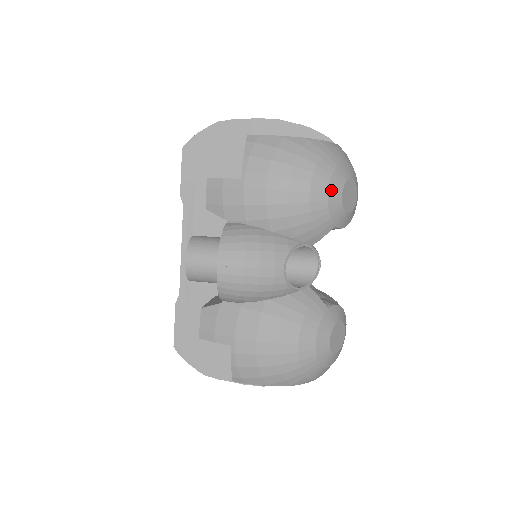
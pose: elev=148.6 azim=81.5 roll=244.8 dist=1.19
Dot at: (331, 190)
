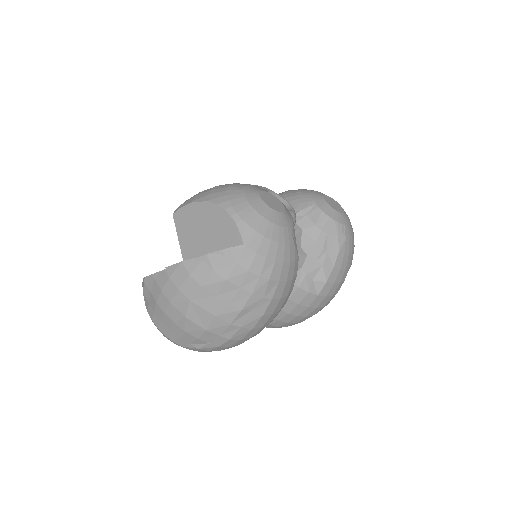
Dot at: (319, 192)
